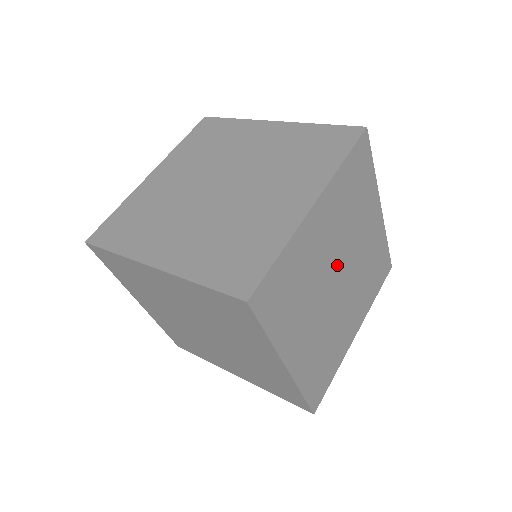
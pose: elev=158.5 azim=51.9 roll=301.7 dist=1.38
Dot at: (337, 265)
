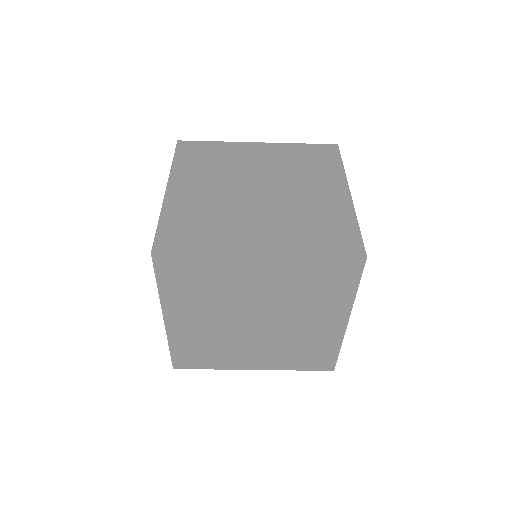
Dot at: occluded
